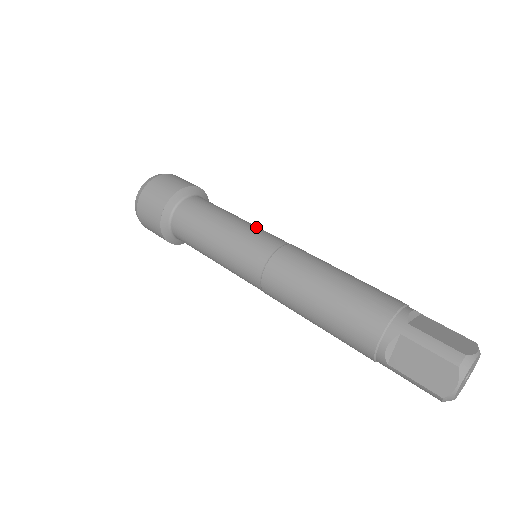
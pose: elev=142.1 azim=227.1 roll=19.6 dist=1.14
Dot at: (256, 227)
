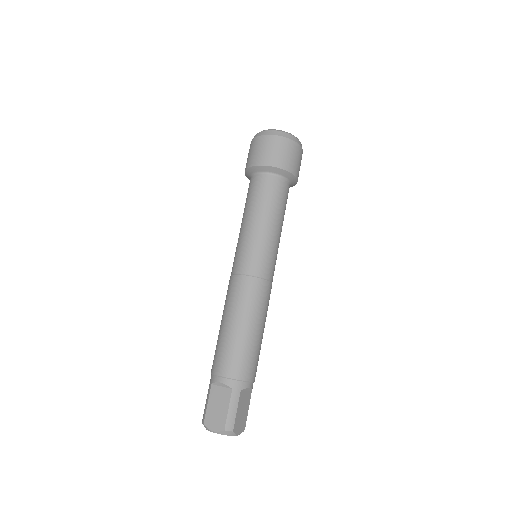
Dot at: (250, 242)
